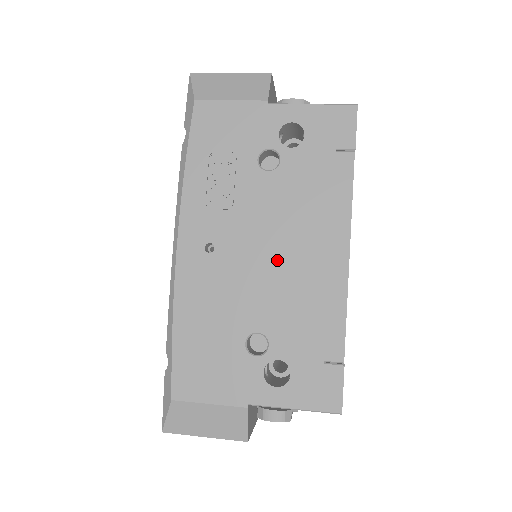
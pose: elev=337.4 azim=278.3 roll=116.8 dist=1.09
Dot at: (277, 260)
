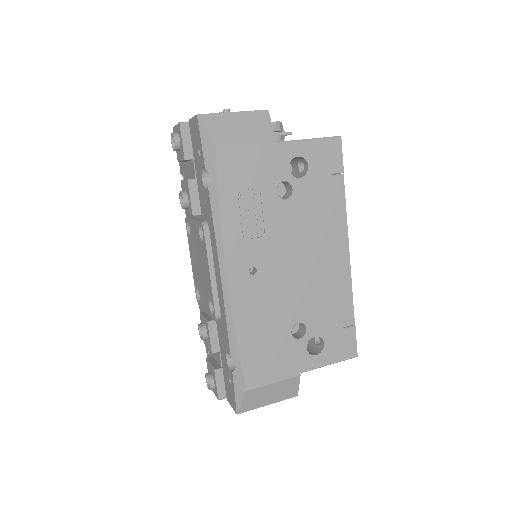
Dot at: (303, 267)
